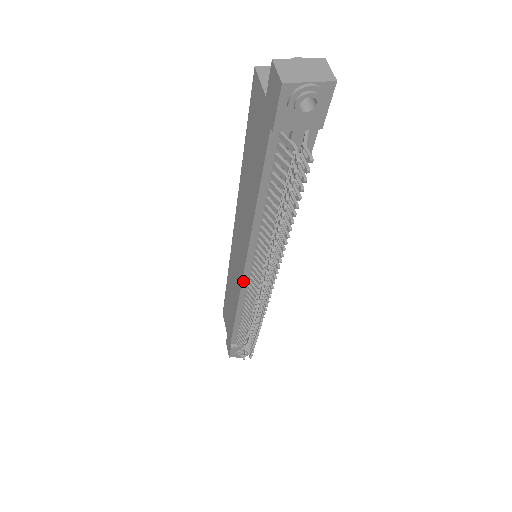
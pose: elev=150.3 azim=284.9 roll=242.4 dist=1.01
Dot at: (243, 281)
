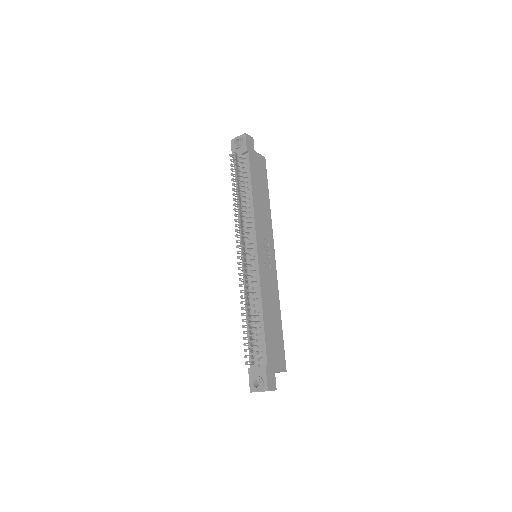
Dot at: occluded
